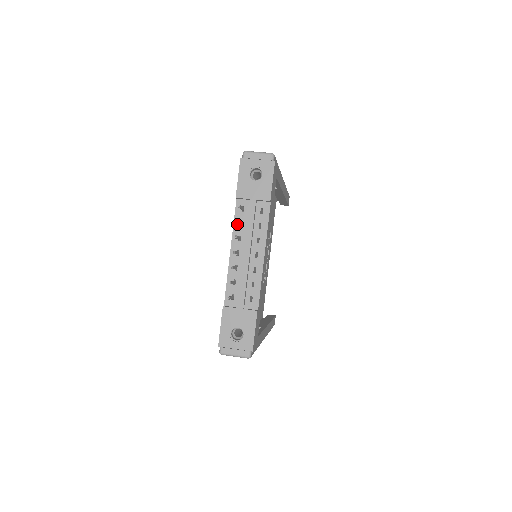
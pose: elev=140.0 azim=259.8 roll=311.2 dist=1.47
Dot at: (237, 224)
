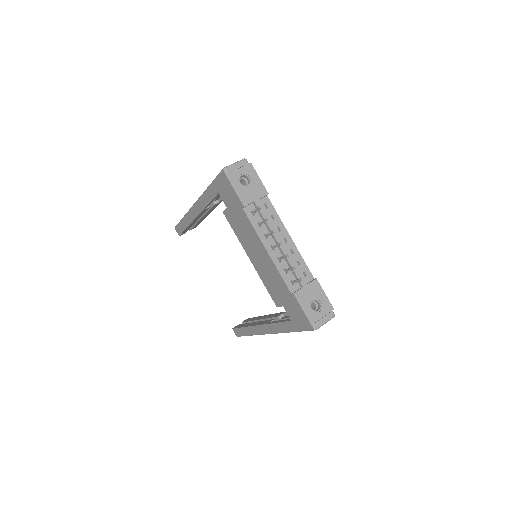
Dot at: (257, 227)
